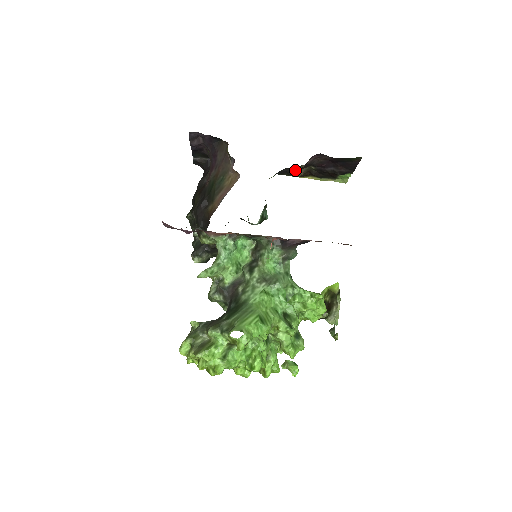
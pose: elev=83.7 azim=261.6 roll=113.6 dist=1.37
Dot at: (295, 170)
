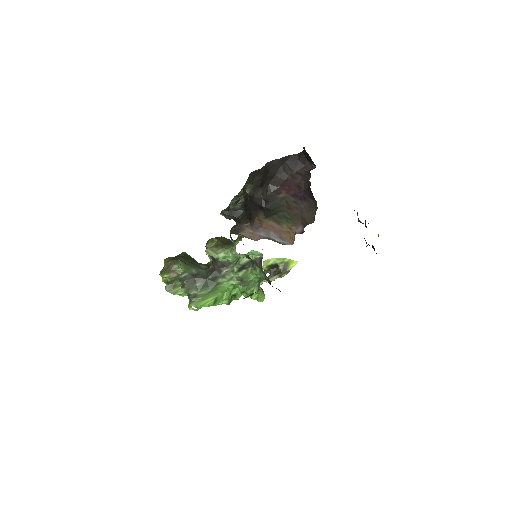
Dot at: occluded
